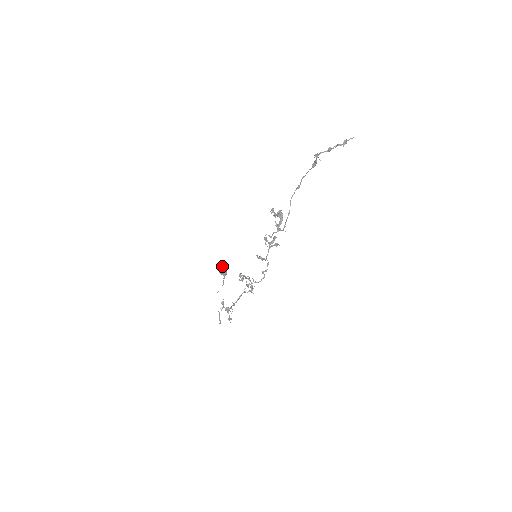
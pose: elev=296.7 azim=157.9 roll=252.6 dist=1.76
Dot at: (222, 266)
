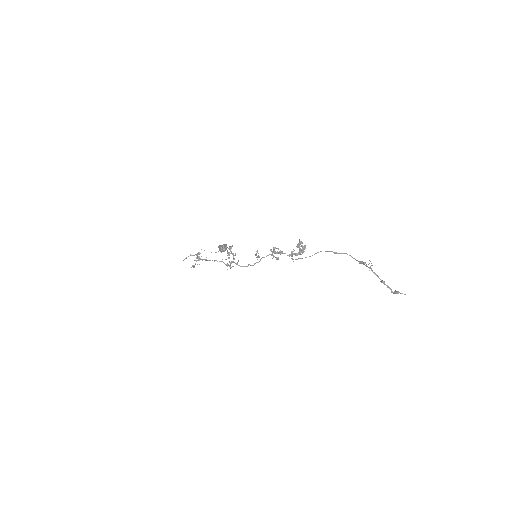
Dot at: (225, 245)
